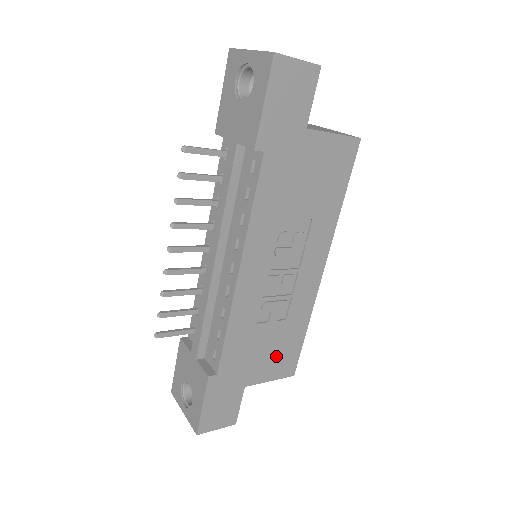
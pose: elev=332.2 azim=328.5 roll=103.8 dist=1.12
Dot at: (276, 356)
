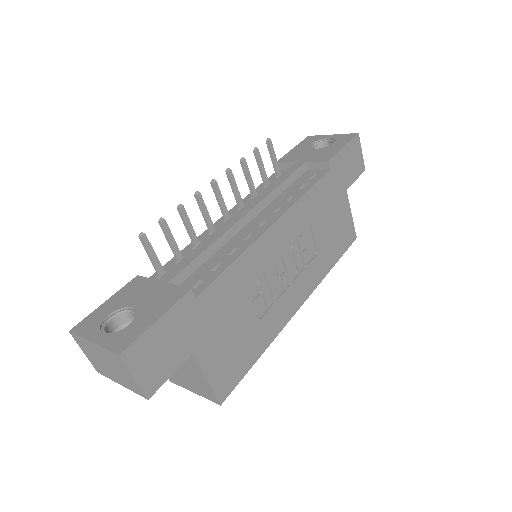
Dot at: (231, 352)
